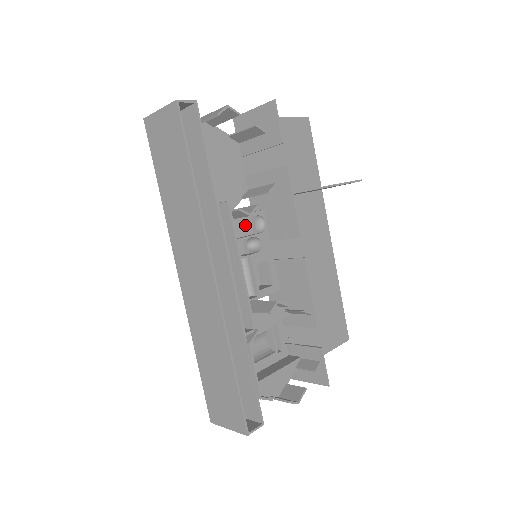
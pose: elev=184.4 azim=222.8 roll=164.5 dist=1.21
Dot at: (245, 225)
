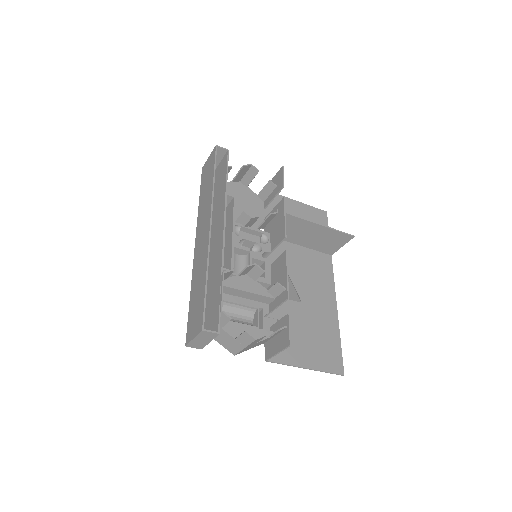
Dot at: (254, 239)
